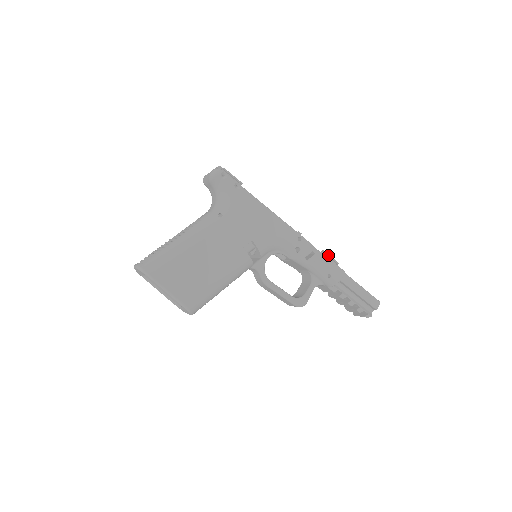
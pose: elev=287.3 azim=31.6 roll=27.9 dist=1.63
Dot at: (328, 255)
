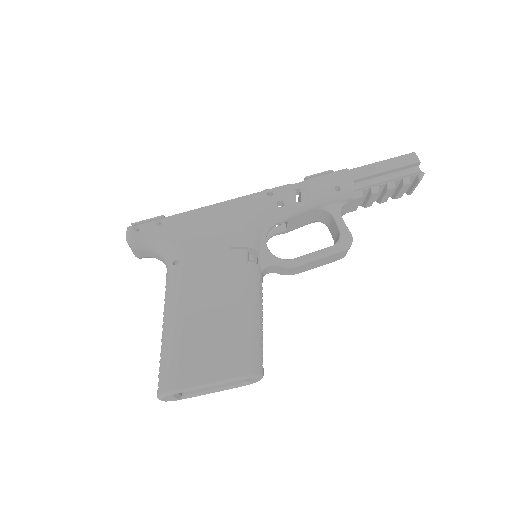
Dot at: (314, 175)
